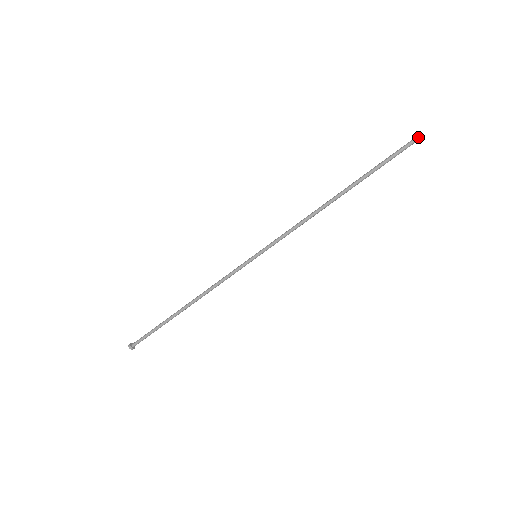
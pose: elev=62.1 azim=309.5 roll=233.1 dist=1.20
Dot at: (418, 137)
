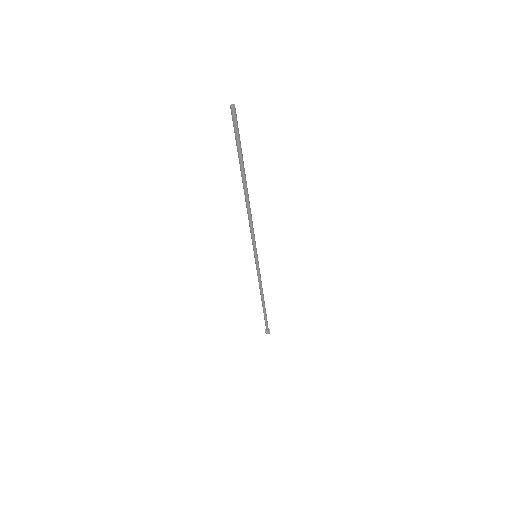
Dot at: occluded
